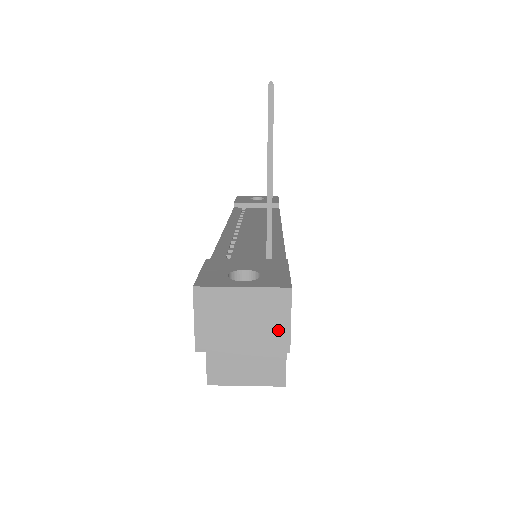
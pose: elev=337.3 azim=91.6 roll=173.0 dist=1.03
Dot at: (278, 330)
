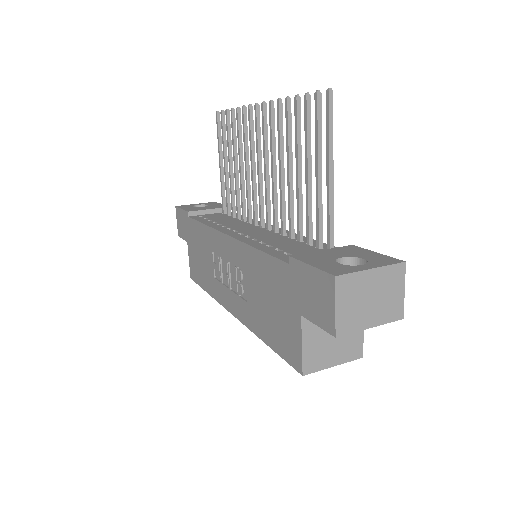
Dot at: (396, 301)
